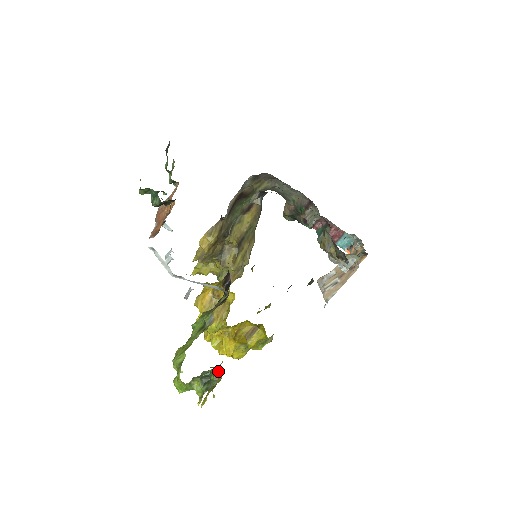
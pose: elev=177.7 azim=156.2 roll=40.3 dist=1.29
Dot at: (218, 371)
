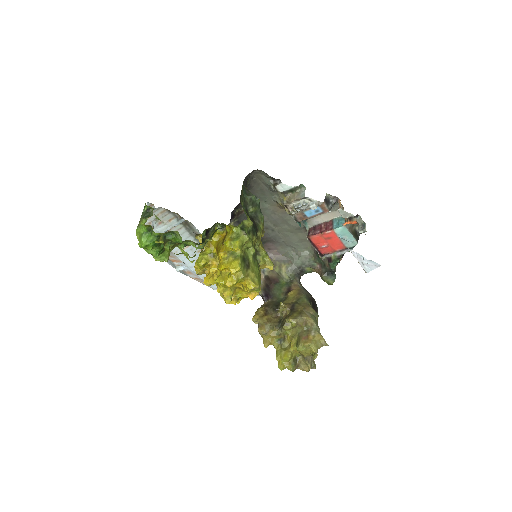
Dot at: occluded
